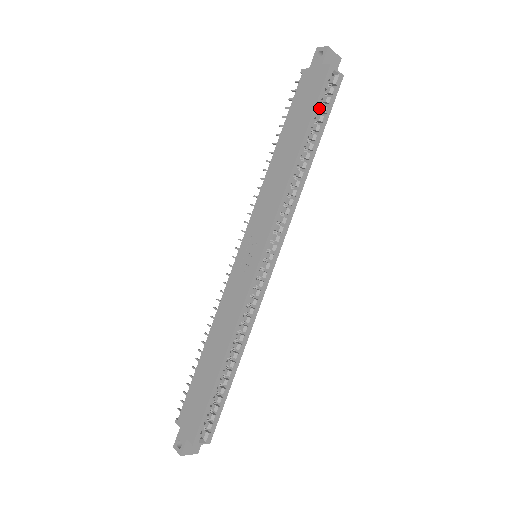
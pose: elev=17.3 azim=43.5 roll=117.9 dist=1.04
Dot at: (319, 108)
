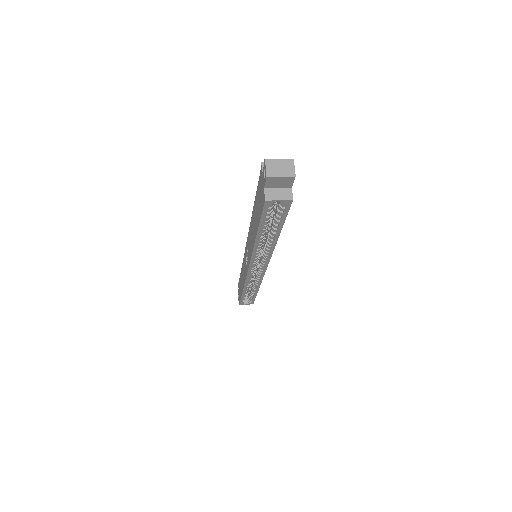
Dot at: (267, 219)
